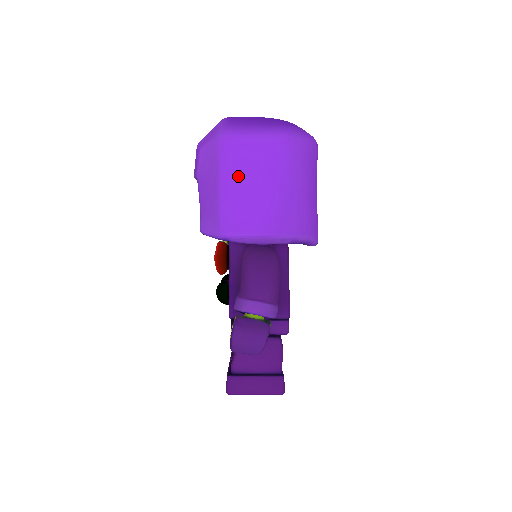
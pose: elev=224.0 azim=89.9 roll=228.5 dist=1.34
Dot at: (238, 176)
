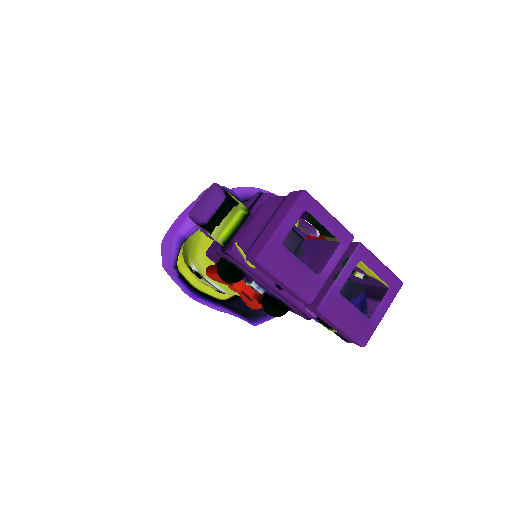
Dot at: occluded
